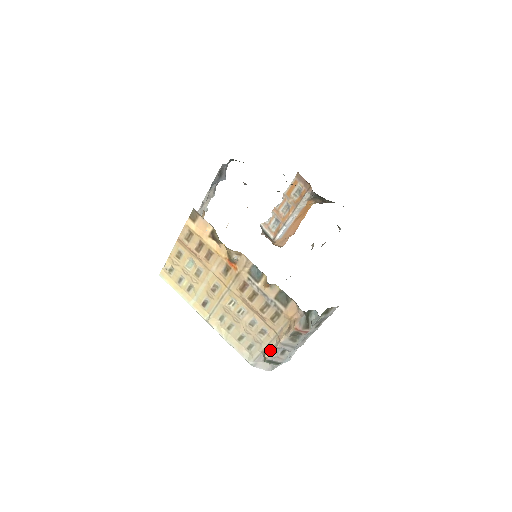
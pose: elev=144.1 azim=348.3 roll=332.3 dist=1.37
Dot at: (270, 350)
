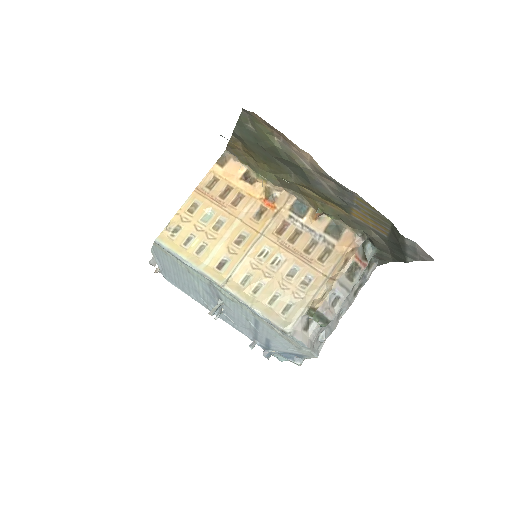
Dot at: (319, 300)
